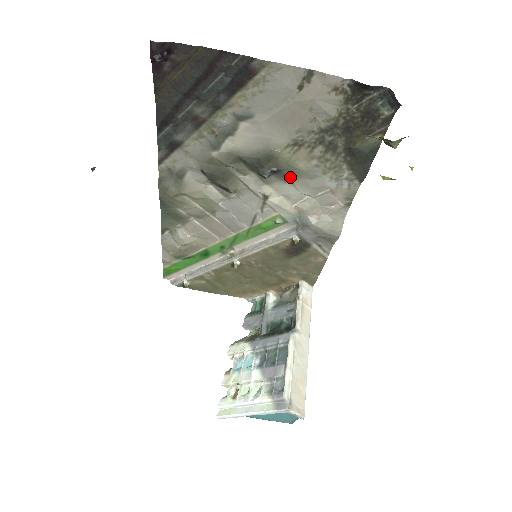
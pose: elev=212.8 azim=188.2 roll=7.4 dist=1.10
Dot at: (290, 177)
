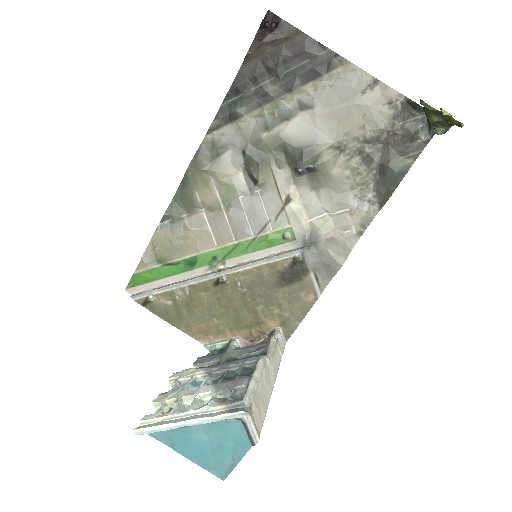
Dot at: (319, 183)
